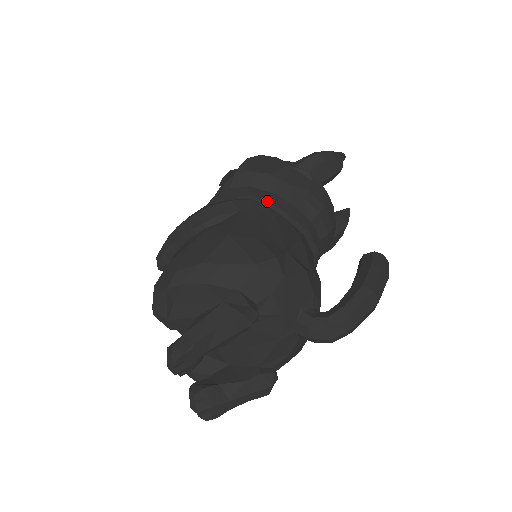
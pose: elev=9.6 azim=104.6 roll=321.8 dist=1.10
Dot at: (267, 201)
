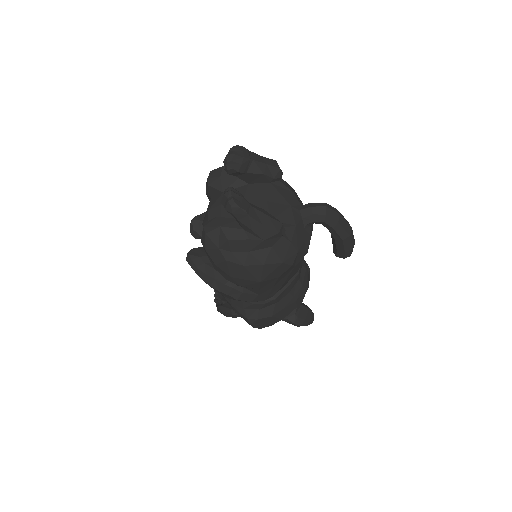
Dot at: occluded
